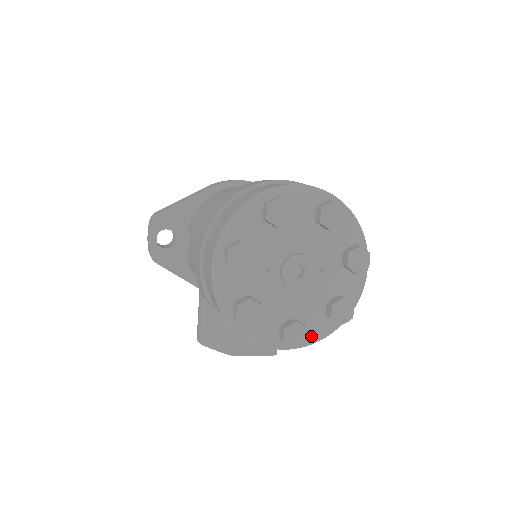
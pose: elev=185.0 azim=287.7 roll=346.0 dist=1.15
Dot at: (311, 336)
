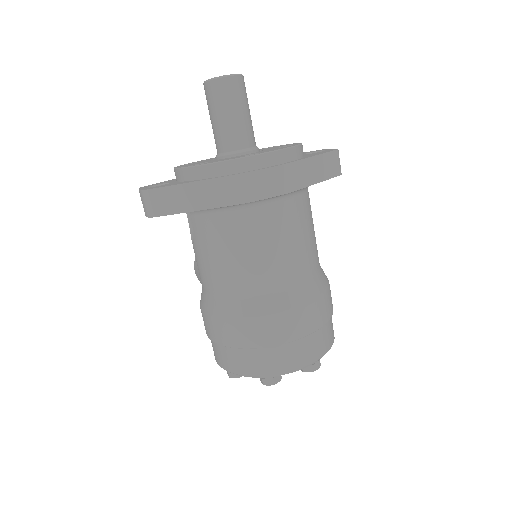
Dot at: occluded
